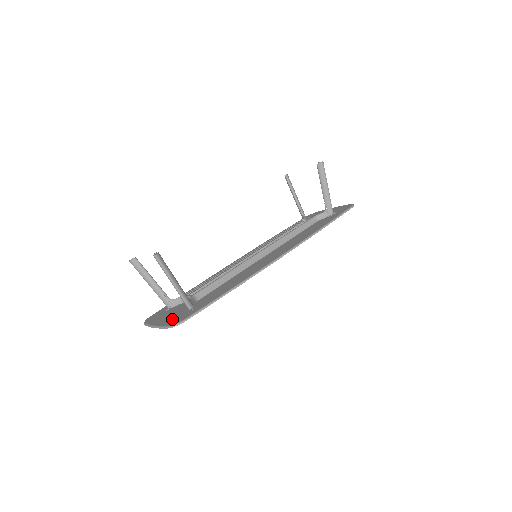
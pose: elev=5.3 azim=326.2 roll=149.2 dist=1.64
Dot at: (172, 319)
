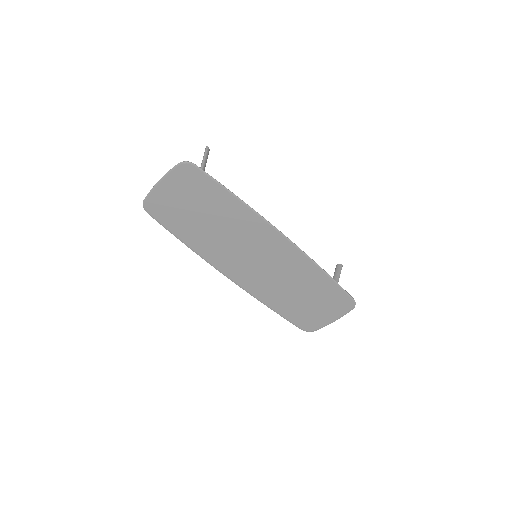
Dot at: (180, 177)
